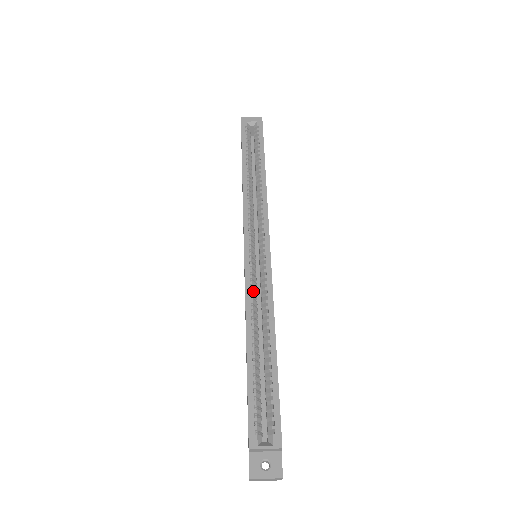
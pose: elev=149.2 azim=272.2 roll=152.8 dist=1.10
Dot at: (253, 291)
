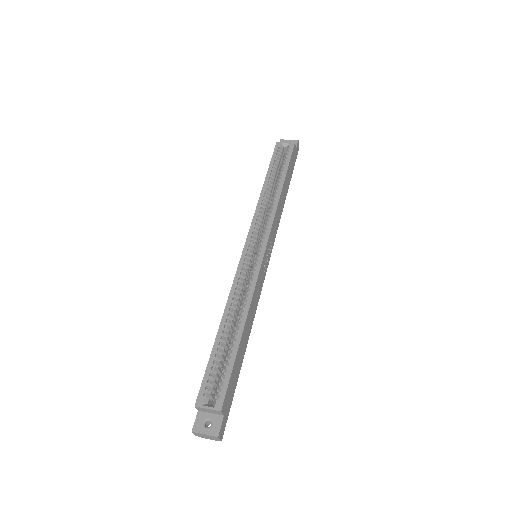
Dot at: (240, 283)
